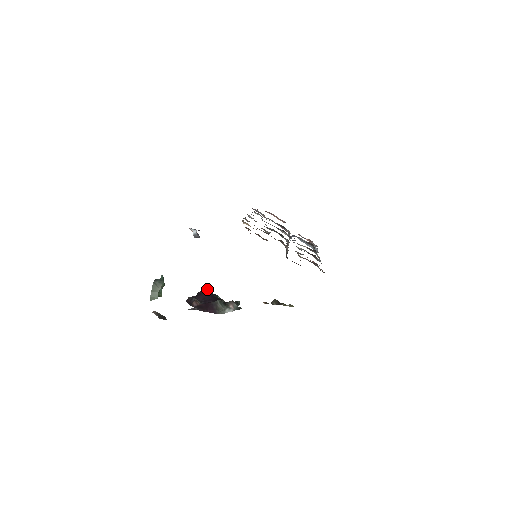
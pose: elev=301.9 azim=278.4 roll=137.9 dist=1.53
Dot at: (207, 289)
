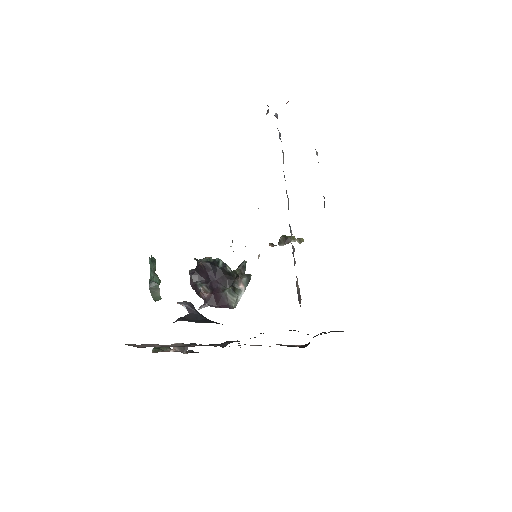
Dot at: (206, 265)
